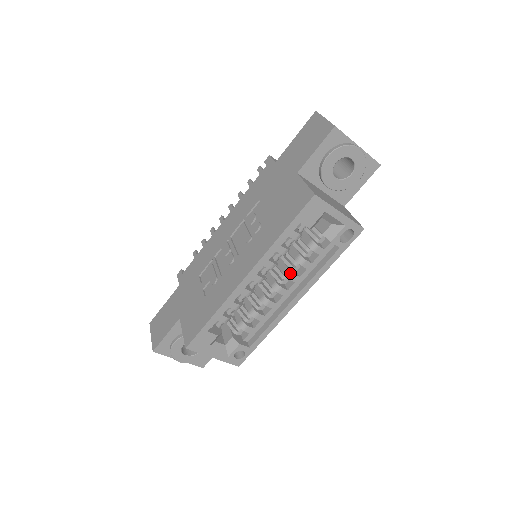
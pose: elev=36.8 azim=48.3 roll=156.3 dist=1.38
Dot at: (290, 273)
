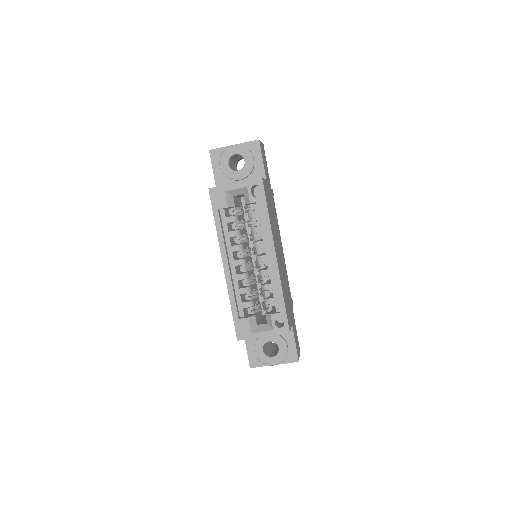
Dot at: (255, 243)
